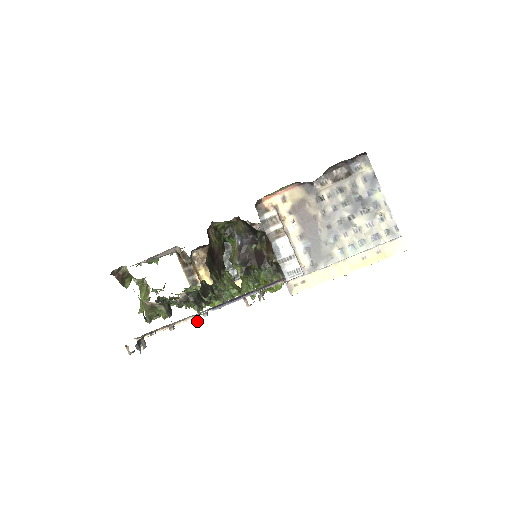
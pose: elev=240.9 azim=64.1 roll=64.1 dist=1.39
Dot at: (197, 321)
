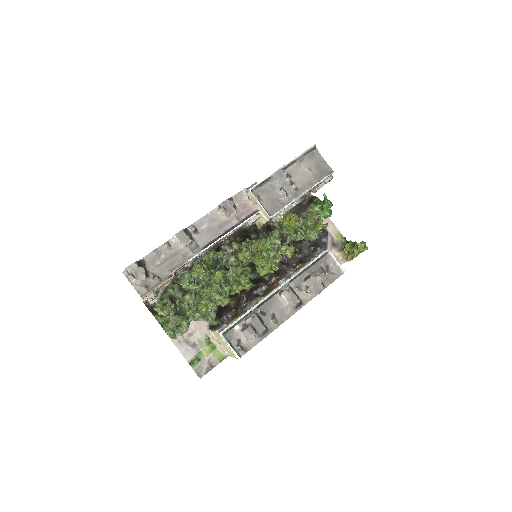
Dot at: (186, 235)
